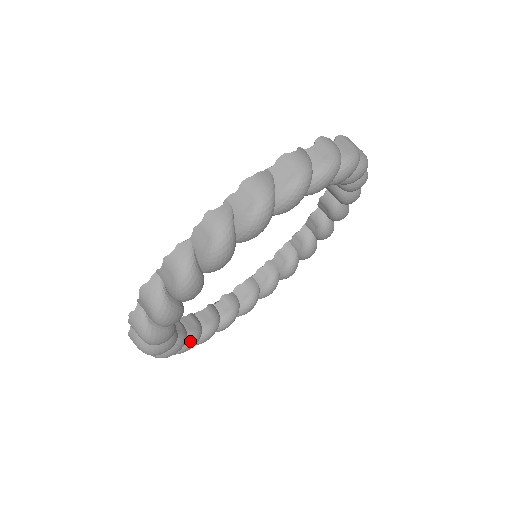
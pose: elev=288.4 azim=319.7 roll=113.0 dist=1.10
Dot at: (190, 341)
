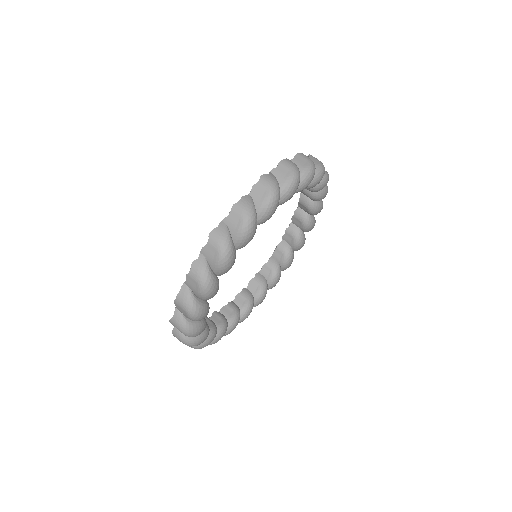
Dot at: (205, 332)
